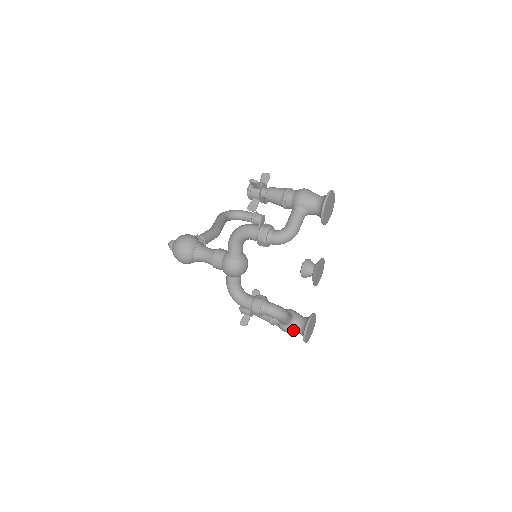
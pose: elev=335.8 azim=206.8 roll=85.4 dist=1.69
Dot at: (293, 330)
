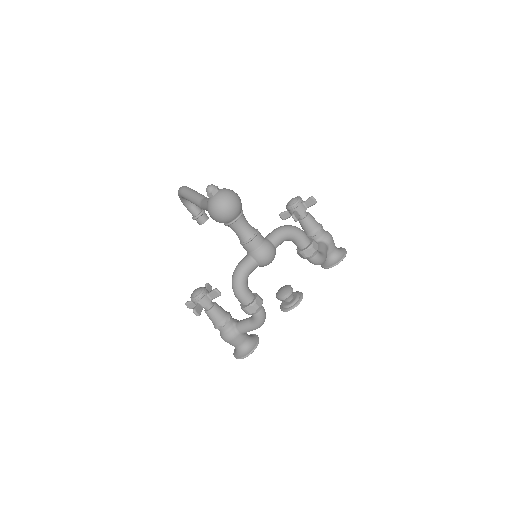
Dot at: (240, 342)
